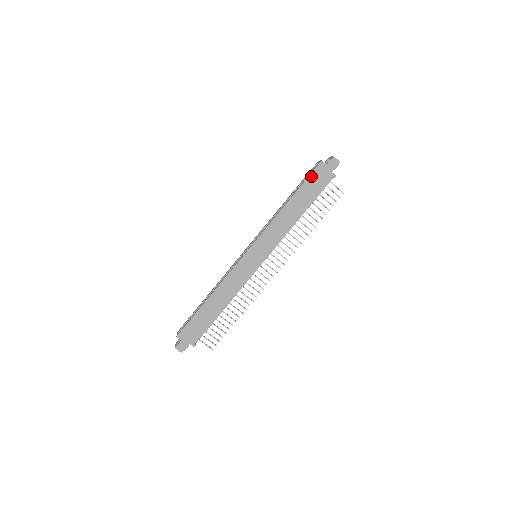
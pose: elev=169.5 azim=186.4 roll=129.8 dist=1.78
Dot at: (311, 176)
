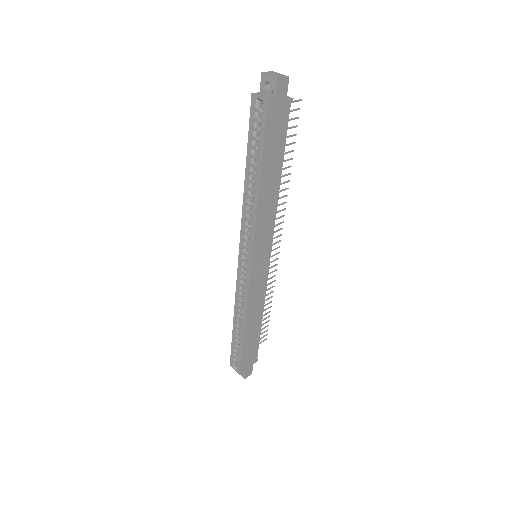
Dot at: (267, 132)
